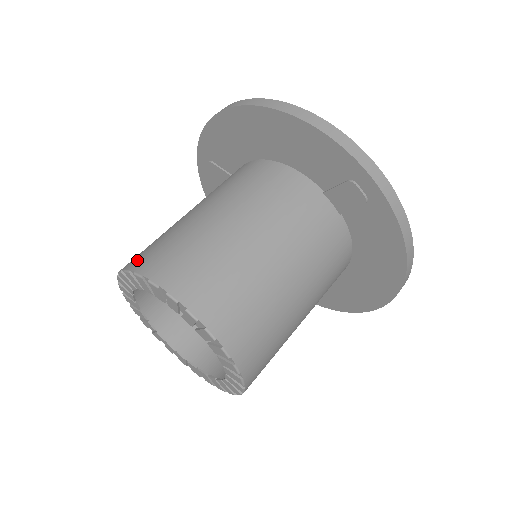
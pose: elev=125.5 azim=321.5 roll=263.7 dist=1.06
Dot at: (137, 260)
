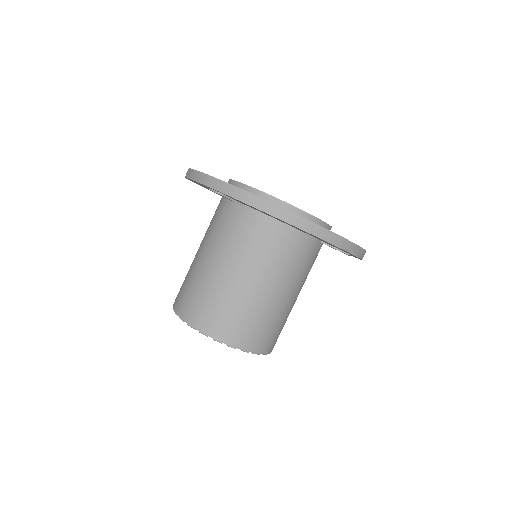
Dot at: (221, 332)
